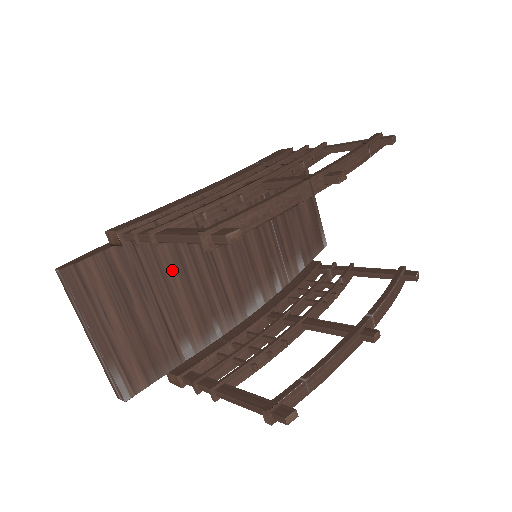
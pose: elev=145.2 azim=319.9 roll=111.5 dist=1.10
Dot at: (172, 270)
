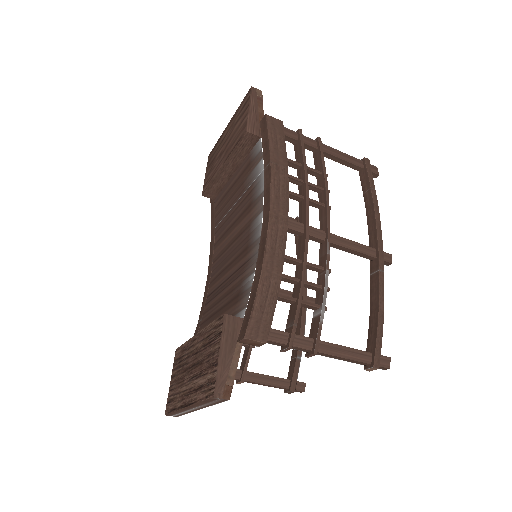
Dot at: occluded
